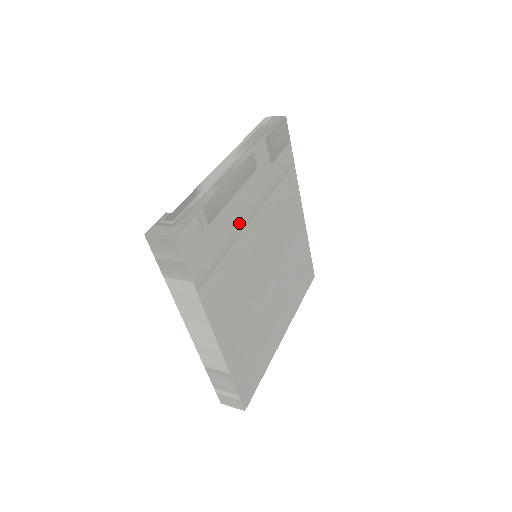
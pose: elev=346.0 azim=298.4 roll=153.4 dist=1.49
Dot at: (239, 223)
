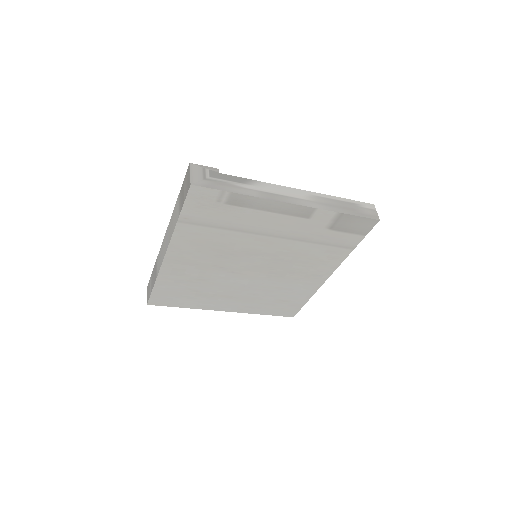
Dot at: (255, 227)
